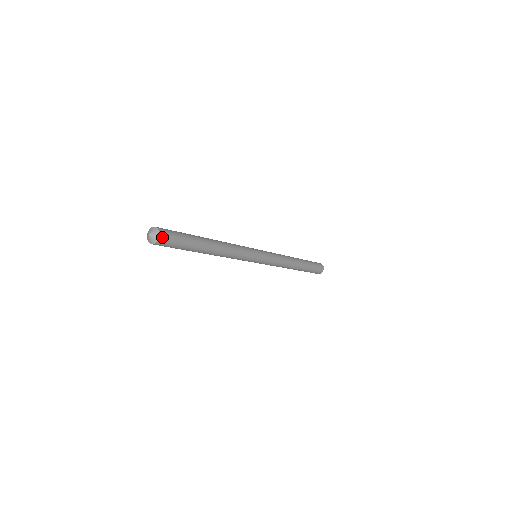
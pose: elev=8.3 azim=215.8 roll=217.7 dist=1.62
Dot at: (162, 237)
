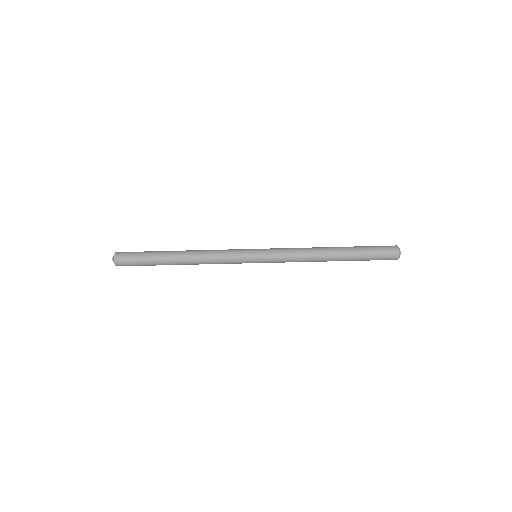
Dot at: (118, 255)
